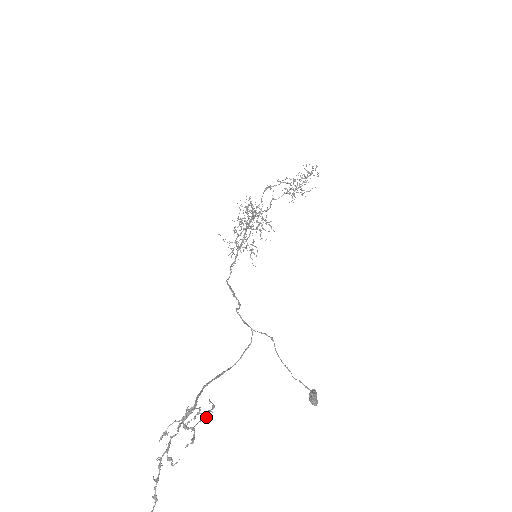
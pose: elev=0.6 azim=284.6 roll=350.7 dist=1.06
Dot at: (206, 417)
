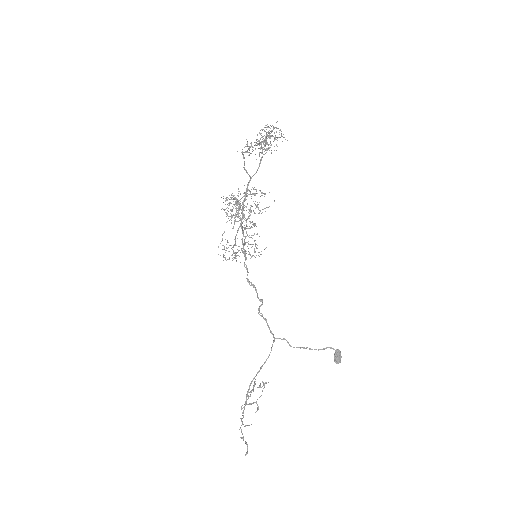
Dot at: (260, 396)
